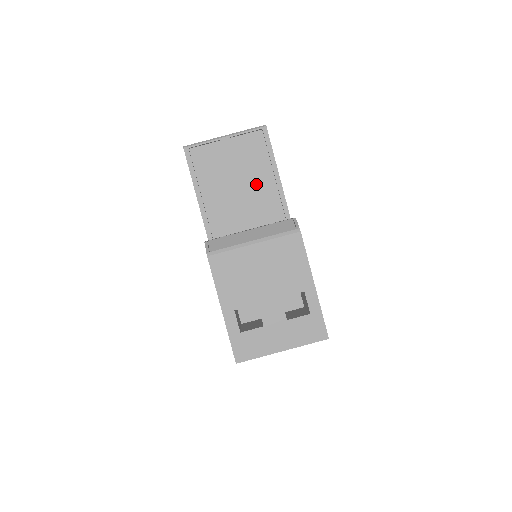
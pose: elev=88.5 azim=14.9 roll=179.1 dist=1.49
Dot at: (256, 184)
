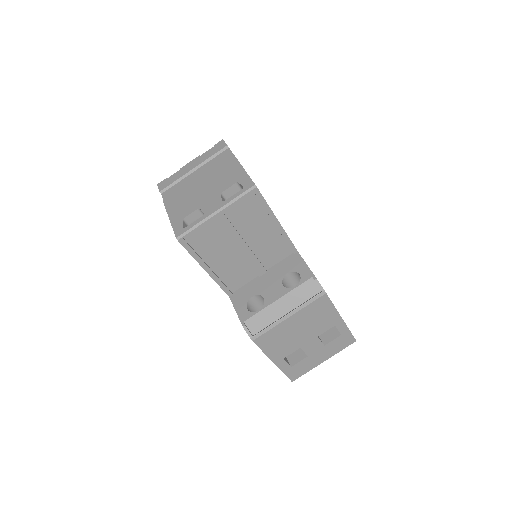
Dot at: (259, 238)
